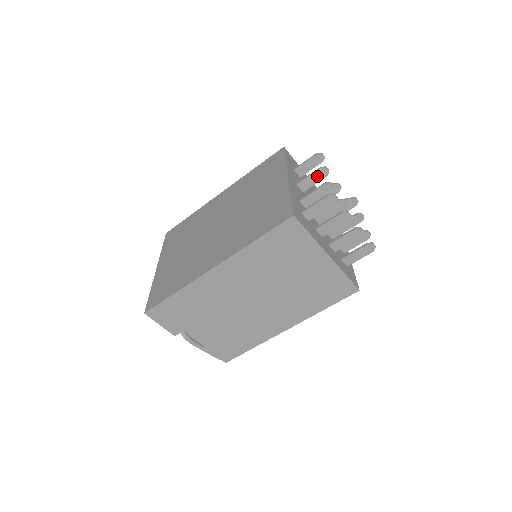
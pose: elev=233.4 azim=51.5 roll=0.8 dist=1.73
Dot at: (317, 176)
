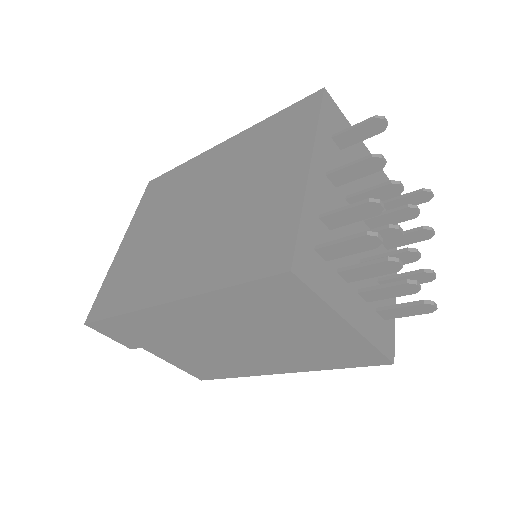
Dot at: (363, 168)
